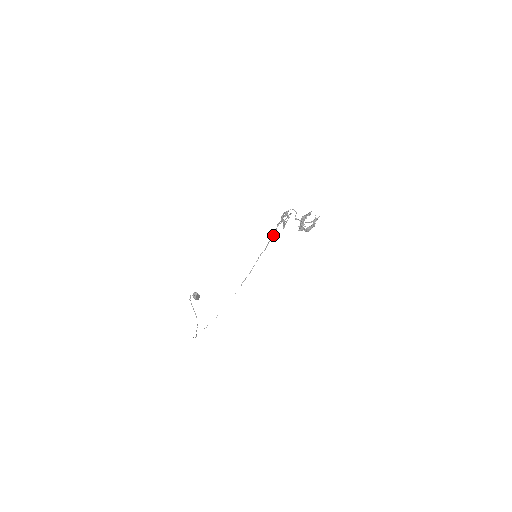
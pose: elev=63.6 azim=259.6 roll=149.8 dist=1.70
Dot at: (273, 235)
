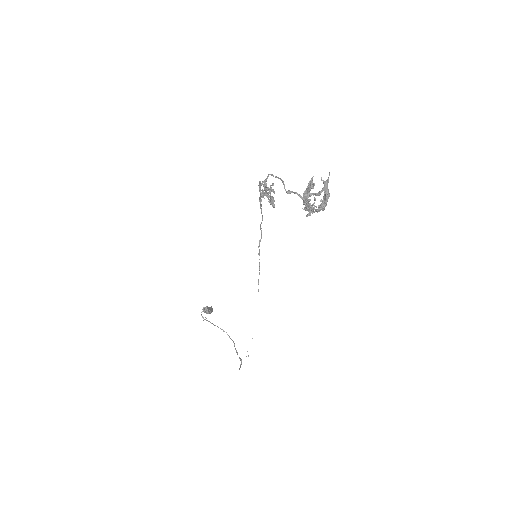
Dot at: occluded
